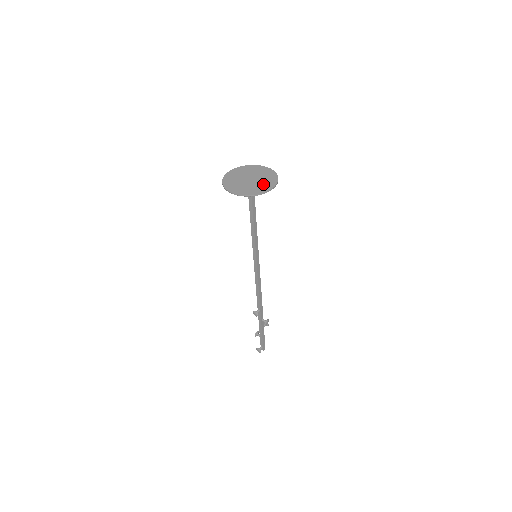
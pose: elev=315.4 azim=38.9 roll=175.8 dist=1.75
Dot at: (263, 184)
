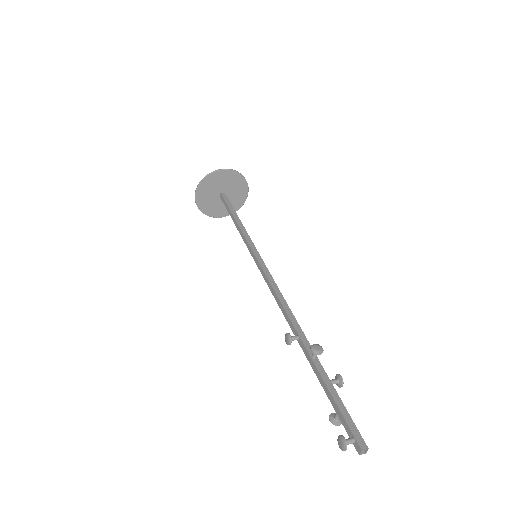
Dot at: (225, 179)
